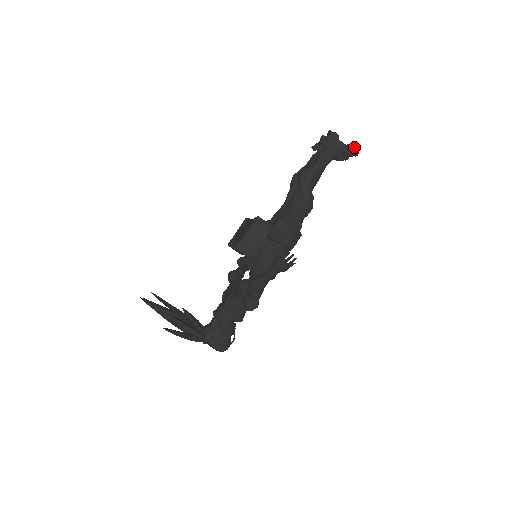
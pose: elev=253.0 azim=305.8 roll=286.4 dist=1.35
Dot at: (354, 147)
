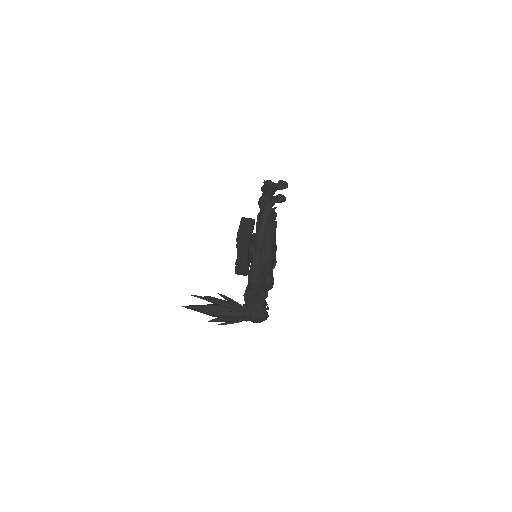
Dot at: (283, 181)
